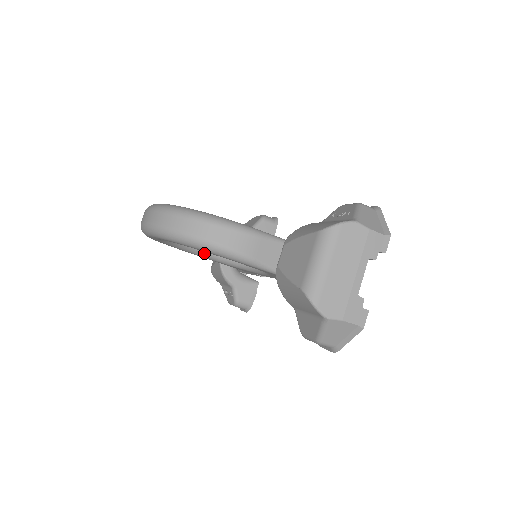
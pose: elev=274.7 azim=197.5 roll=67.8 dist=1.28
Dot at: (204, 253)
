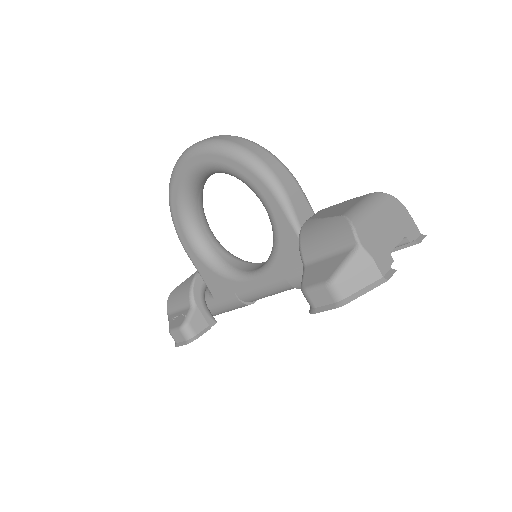
Dot at: (198, 242)
